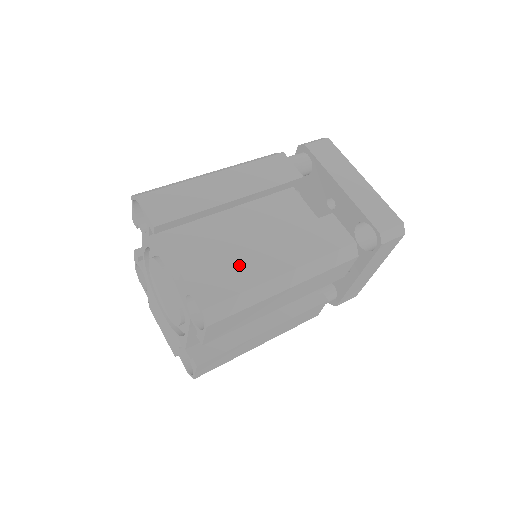
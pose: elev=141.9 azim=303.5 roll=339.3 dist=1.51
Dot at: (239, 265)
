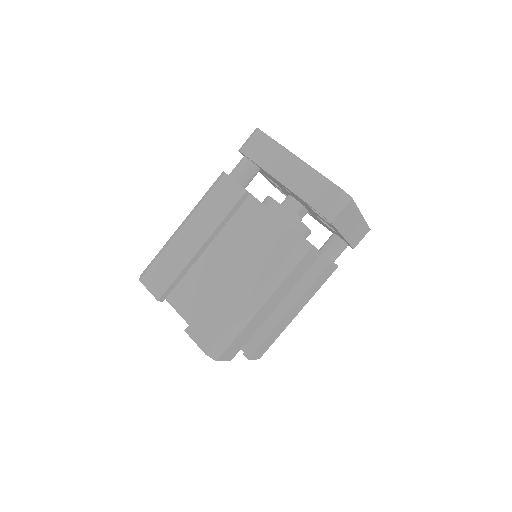
Dot at: (219, 306)
